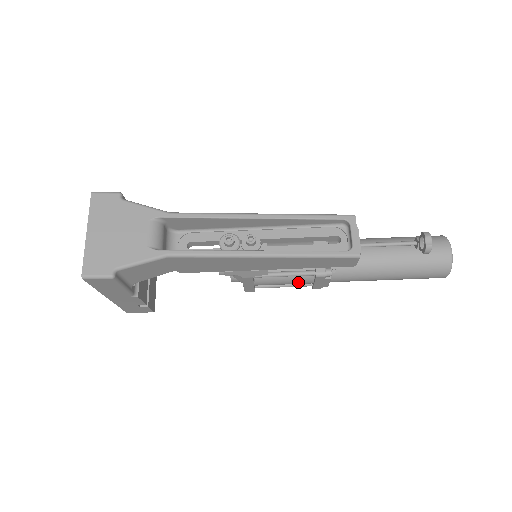
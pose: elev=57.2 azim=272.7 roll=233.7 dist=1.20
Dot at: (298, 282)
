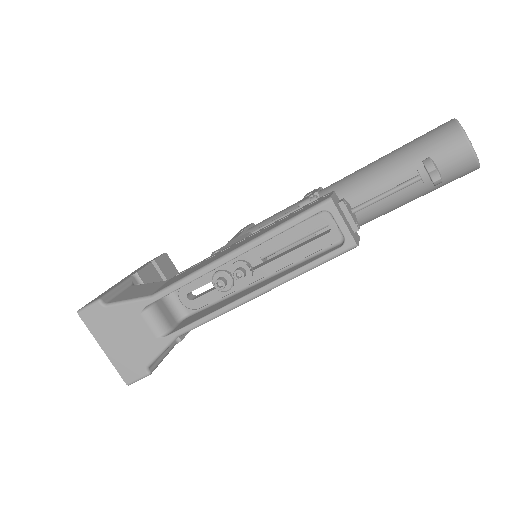
Dot at: occluded
